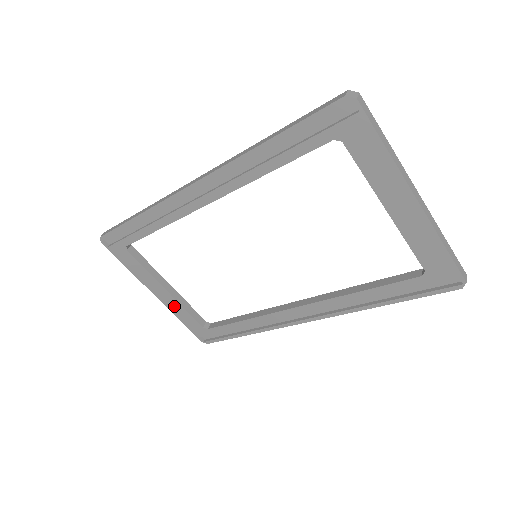
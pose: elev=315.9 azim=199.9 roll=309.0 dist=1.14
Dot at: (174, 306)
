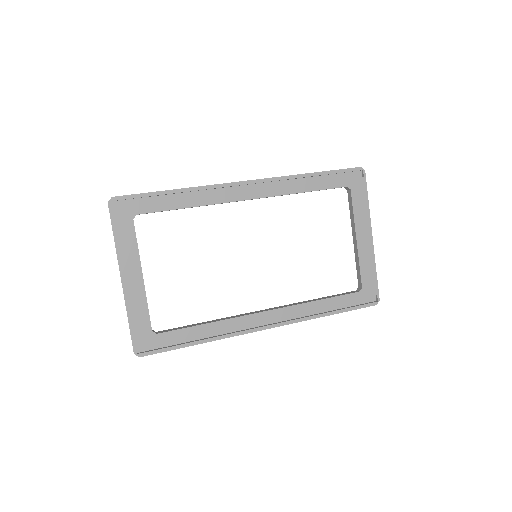
Dot at: (136, 297)
